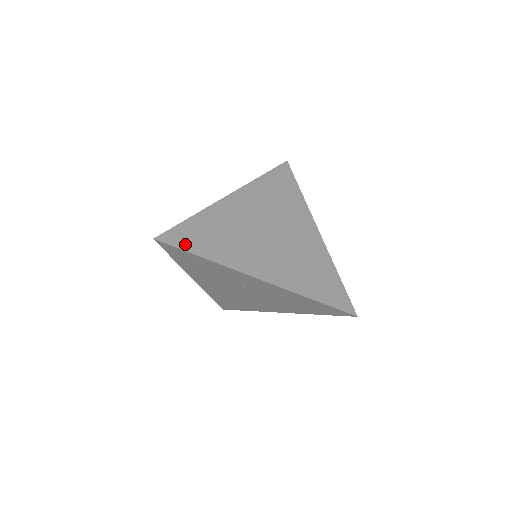
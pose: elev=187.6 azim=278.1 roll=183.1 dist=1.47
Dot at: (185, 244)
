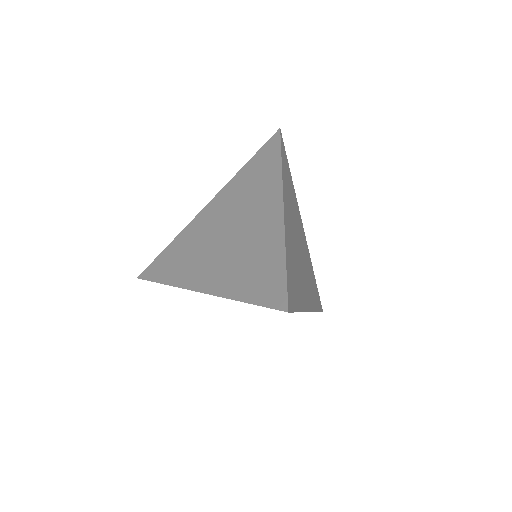
Dot at: (294, 303)
